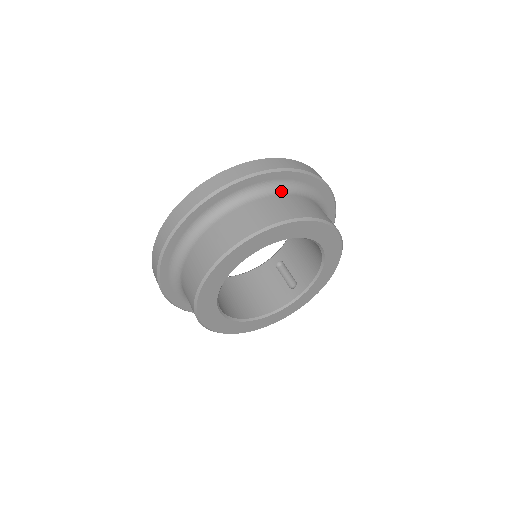
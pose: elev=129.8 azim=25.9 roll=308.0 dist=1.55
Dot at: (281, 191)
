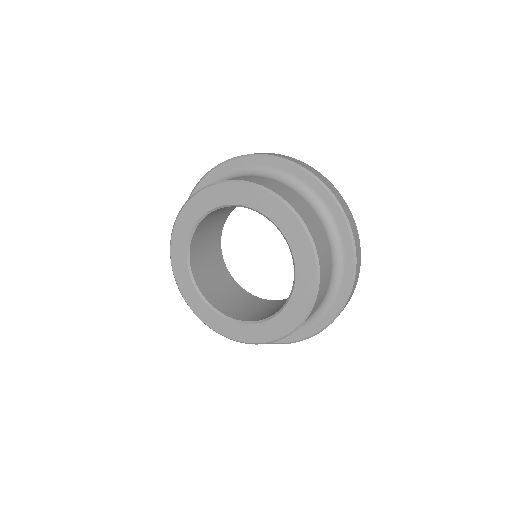
Dot at: occluded
